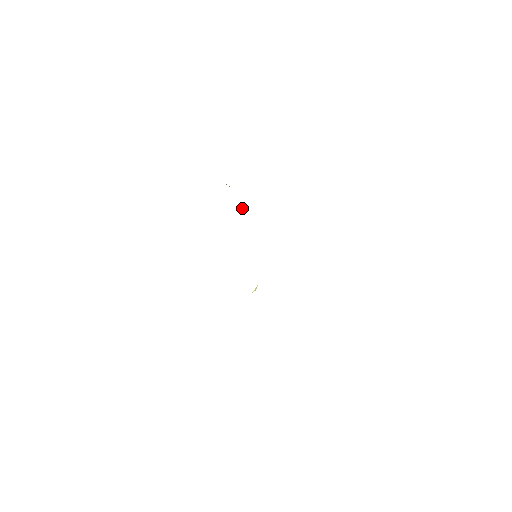
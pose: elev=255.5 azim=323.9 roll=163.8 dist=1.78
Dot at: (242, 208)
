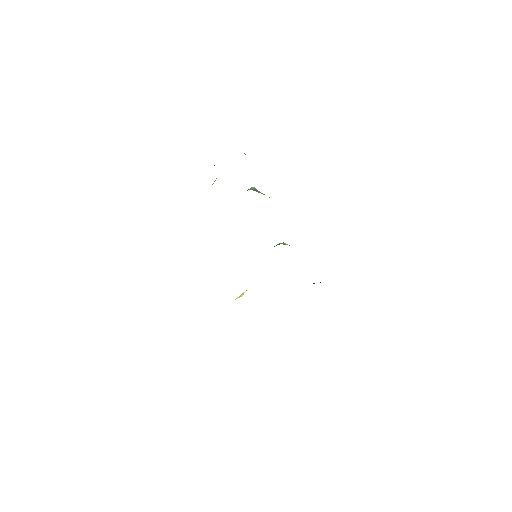
Dot at: (253, 188)
